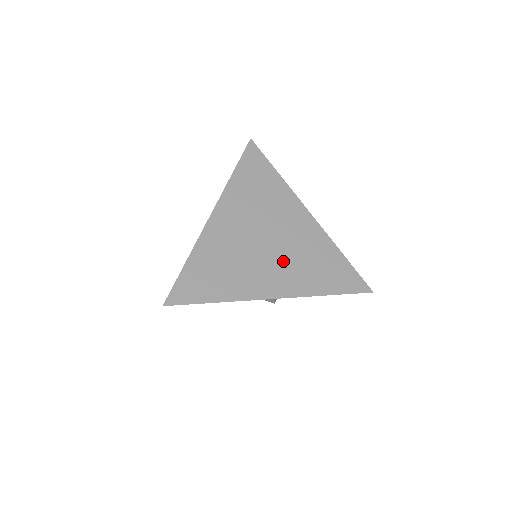
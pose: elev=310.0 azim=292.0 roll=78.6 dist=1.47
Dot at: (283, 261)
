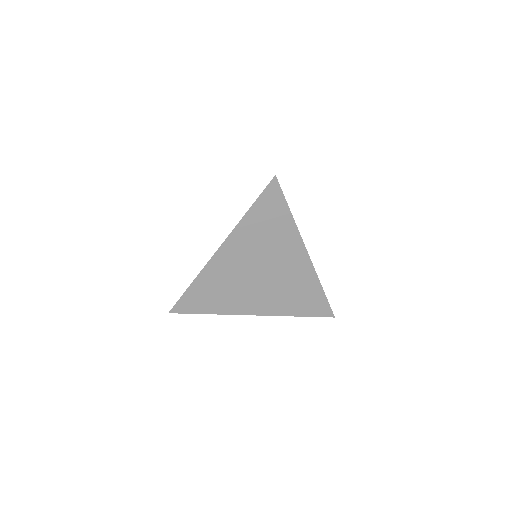
Dot at: (269, 290)
